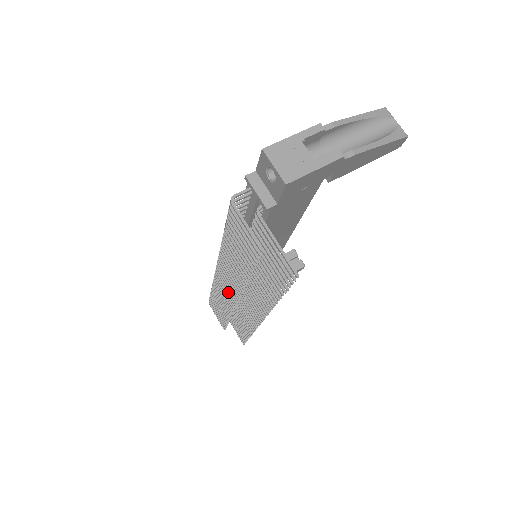
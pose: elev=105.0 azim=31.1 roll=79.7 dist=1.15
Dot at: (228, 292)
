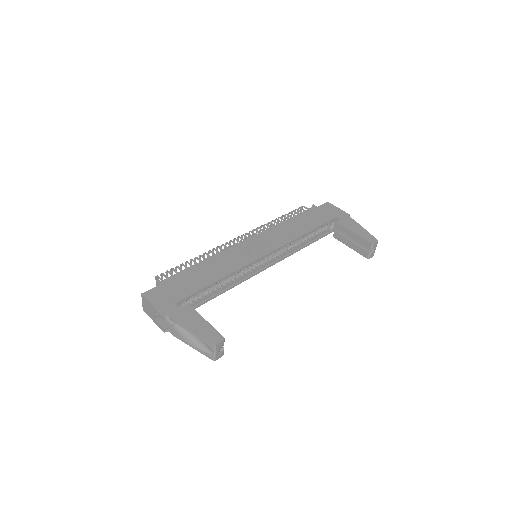
Dot at: occluded
